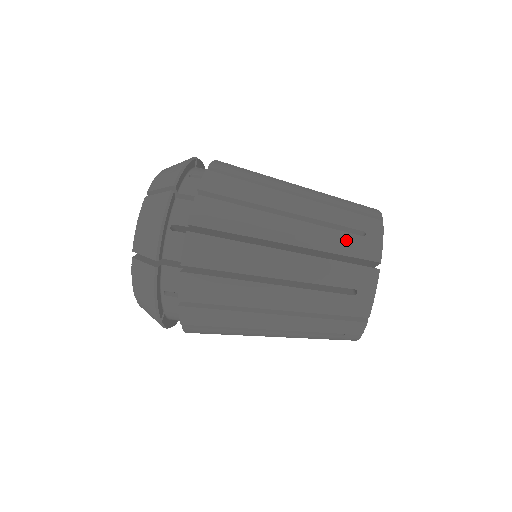
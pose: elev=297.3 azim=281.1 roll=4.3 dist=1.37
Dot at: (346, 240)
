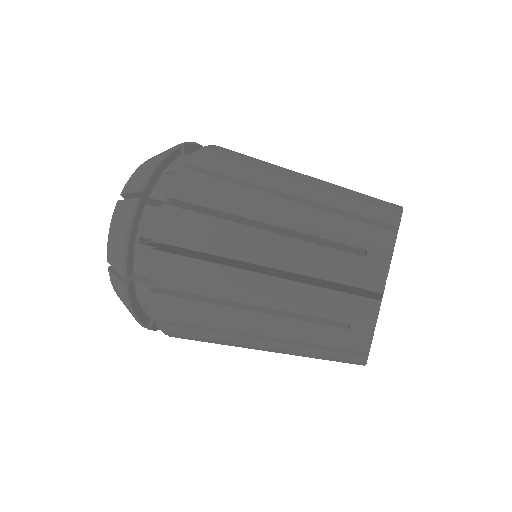
Dot at: (357, 203)
